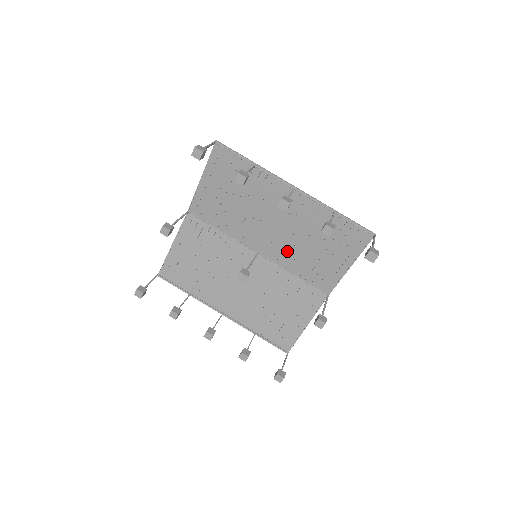
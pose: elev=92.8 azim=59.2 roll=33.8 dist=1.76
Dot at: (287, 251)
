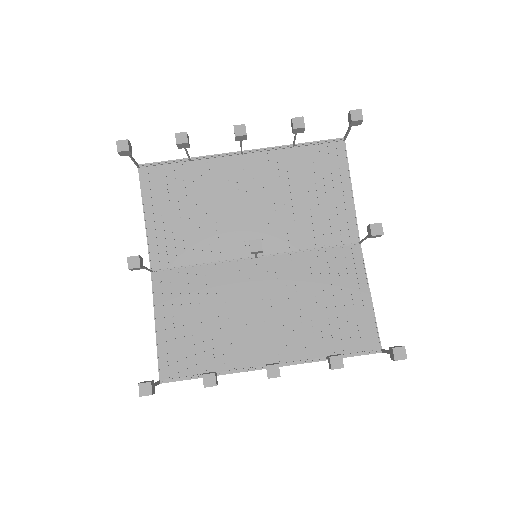
Dot at: (282, 228)
